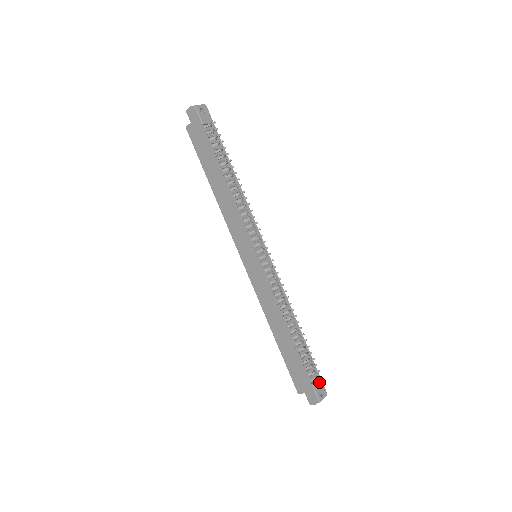
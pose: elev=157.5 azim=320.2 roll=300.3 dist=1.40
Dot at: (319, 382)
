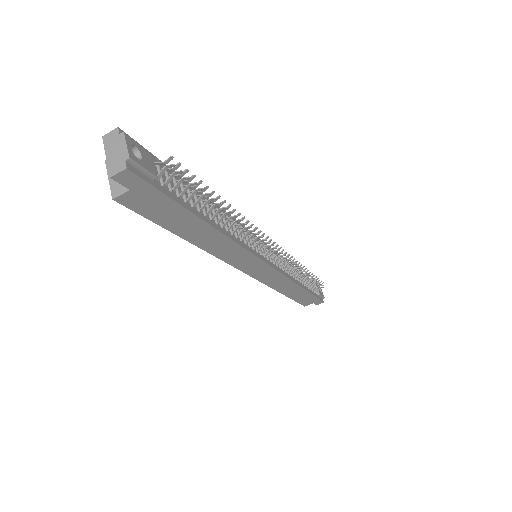
Dot at: (317, 286)
